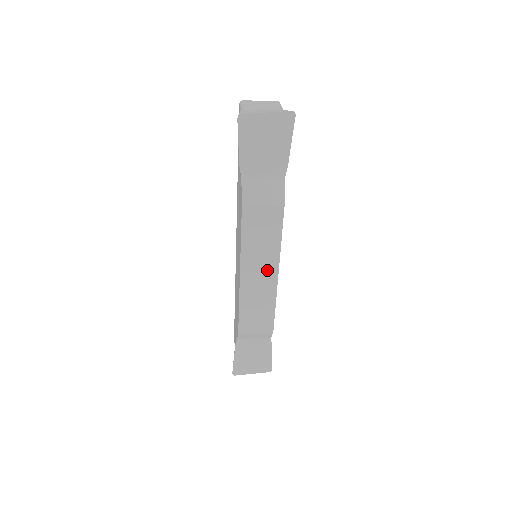
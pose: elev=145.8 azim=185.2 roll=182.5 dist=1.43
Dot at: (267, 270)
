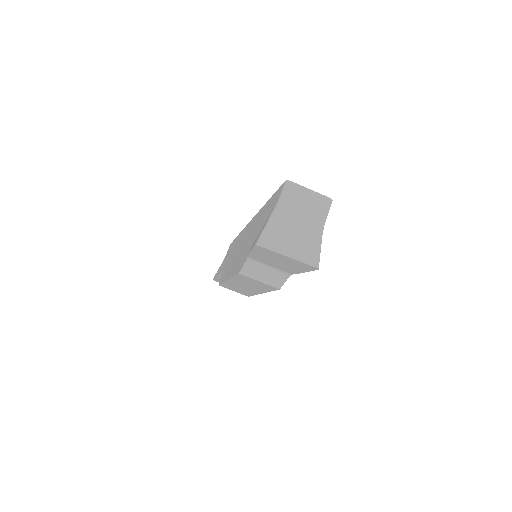
Dot at: (252, 289)
